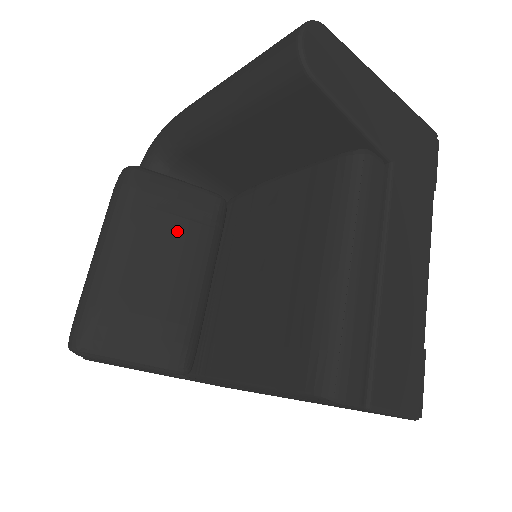
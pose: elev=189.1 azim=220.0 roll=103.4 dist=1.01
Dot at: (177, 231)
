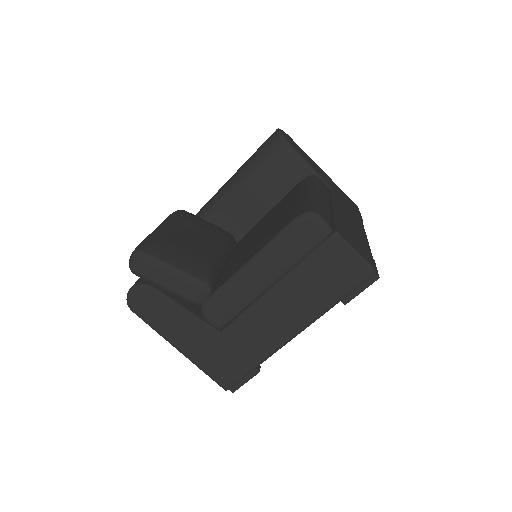
Dot at: (206, 232)
